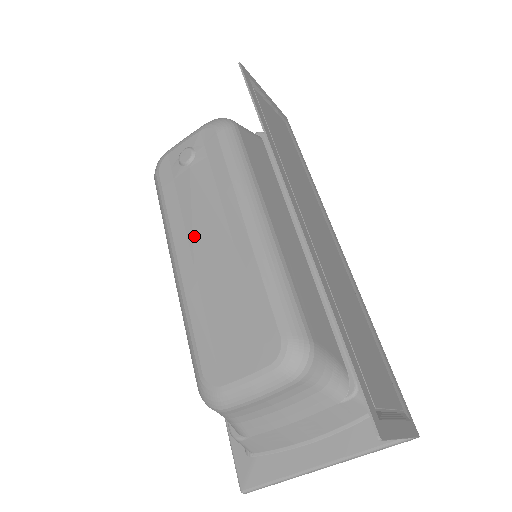
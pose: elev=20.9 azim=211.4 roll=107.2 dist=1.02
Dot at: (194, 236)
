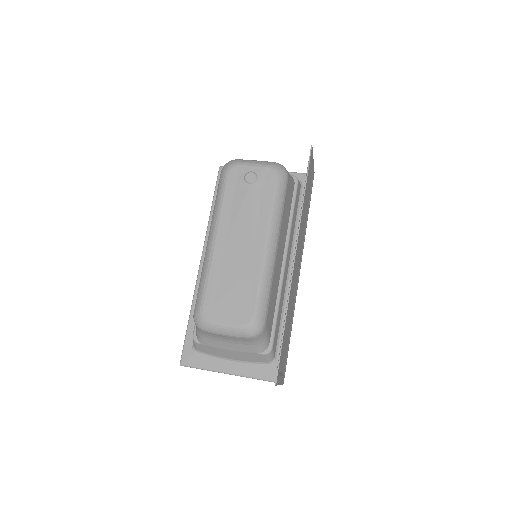
Dot at: (232, 231)
